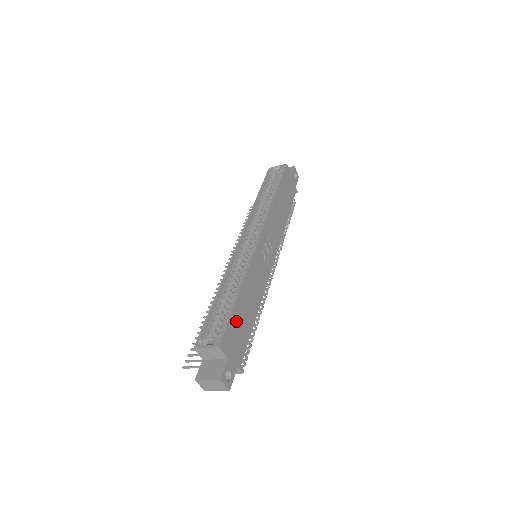
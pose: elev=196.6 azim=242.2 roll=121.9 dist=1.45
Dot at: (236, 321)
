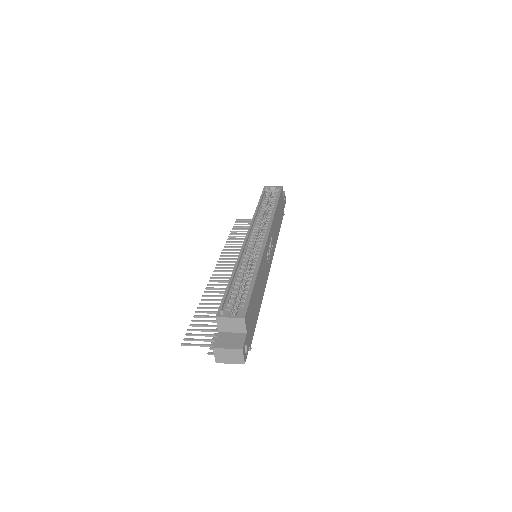
Dot at: (253, 302)
